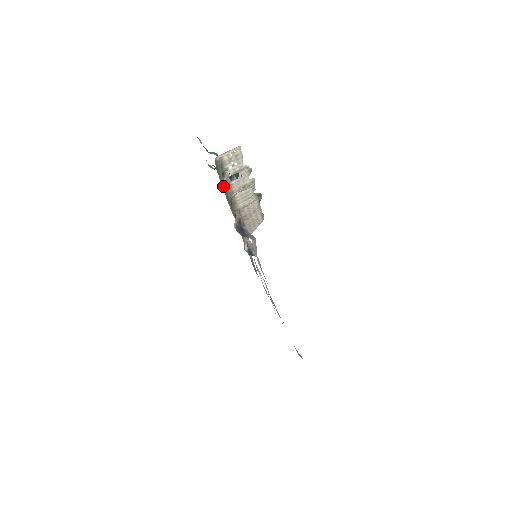
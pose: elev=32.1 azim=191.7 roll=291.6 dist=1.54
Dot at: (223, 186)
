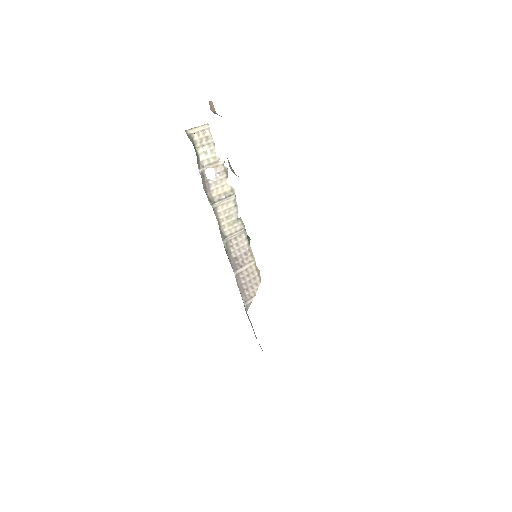
Dot at: occluded
